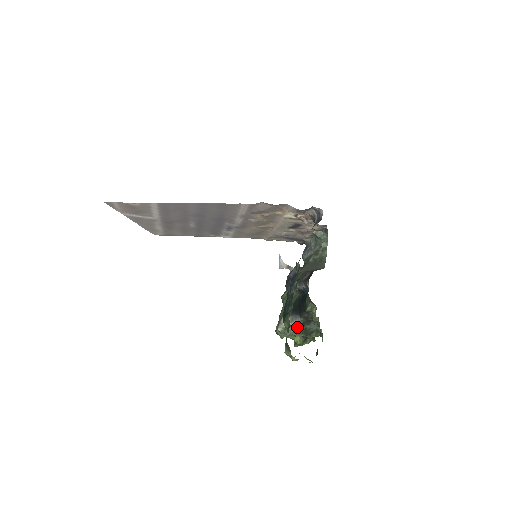
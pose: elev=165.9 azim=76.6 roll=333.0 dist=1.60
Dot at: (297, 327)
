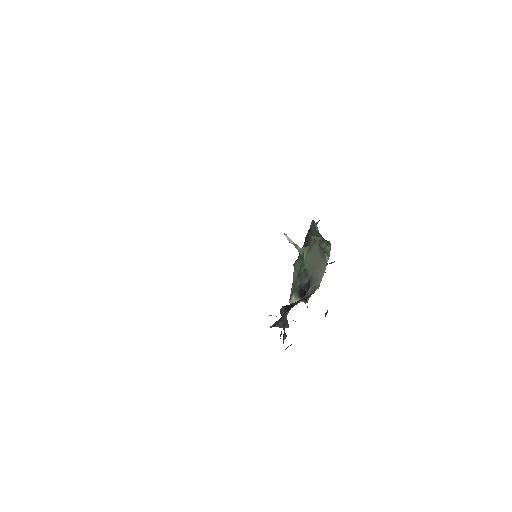
Dot at: (307, 300)
